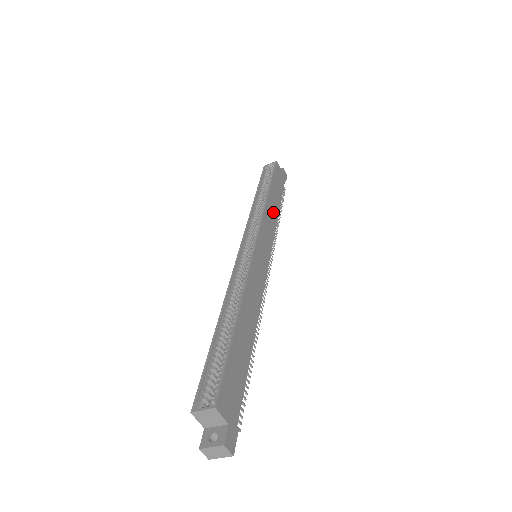
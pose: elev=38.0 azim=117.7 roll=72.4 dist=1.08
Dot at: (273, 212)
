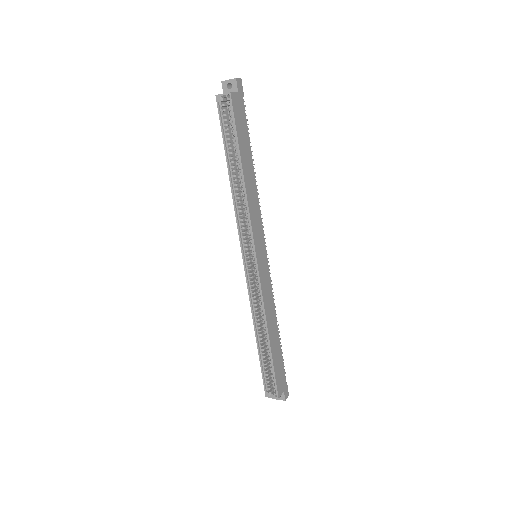
Dot at: (252, 188)
